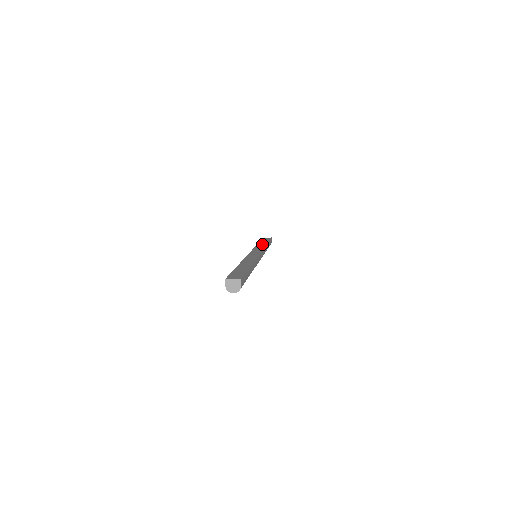
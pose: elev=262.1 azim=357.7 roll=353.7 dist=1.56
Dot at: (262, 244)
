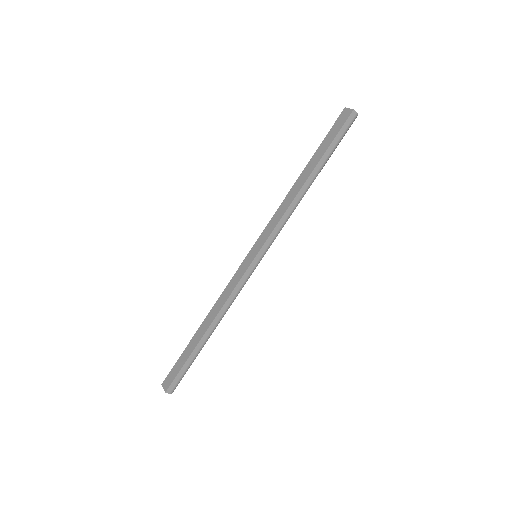
Dot at: (294, 190)
